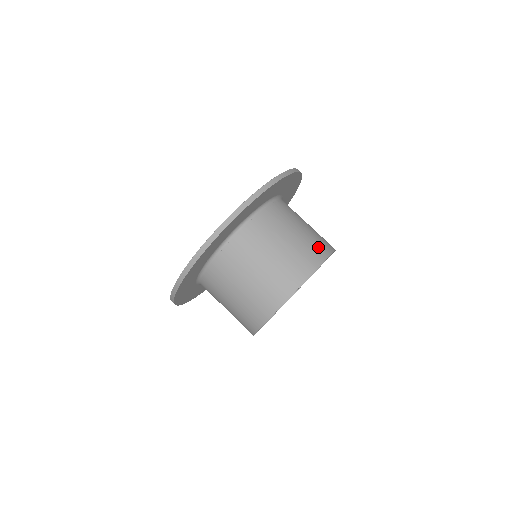
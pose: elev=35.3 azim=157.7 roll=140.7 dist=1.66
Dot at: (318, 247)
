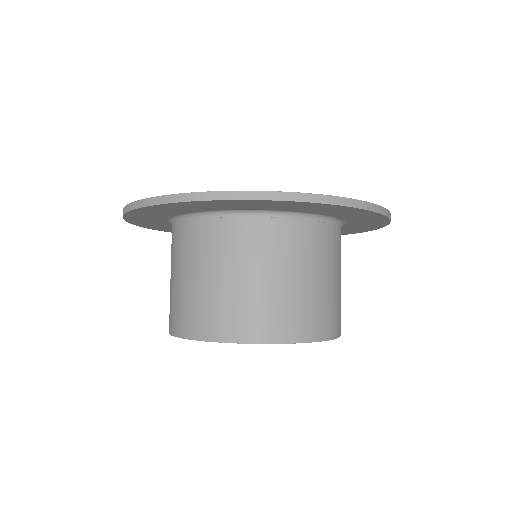
Dot at: (335, 318)
